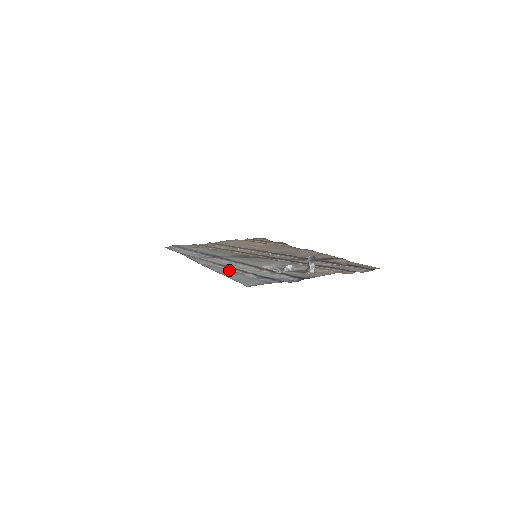
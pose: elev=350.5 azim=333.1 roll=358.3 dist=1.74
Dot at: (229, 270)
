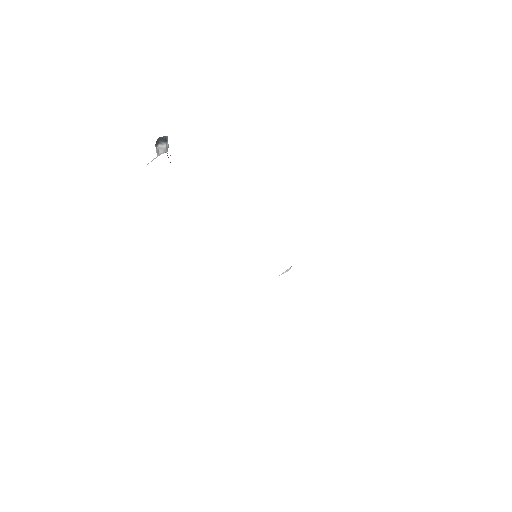
Dot at: occluded
